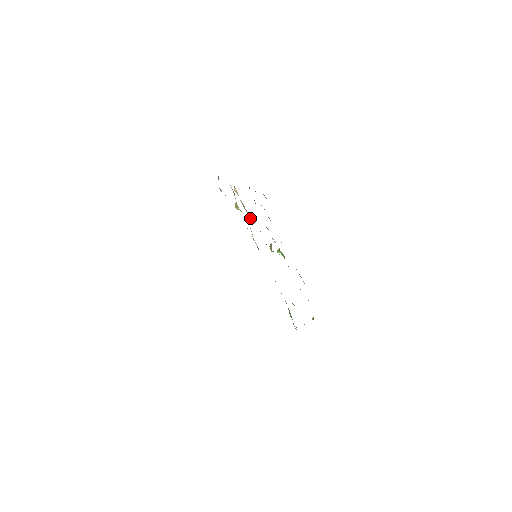
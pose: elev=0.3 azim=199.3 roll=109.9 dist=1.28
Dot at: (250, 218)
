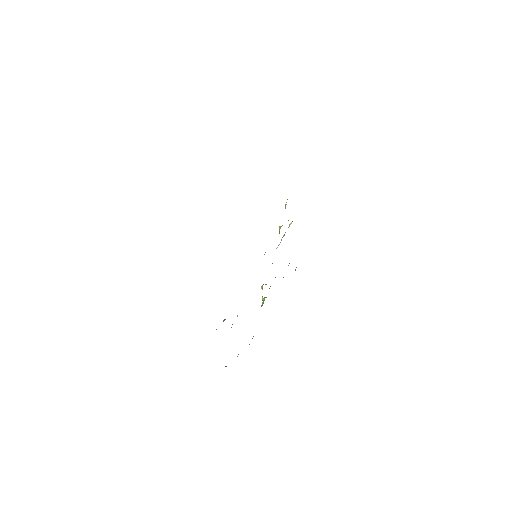
Dot at: occluded
